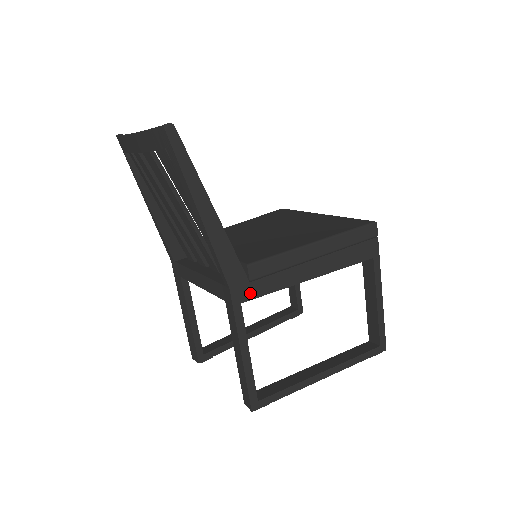
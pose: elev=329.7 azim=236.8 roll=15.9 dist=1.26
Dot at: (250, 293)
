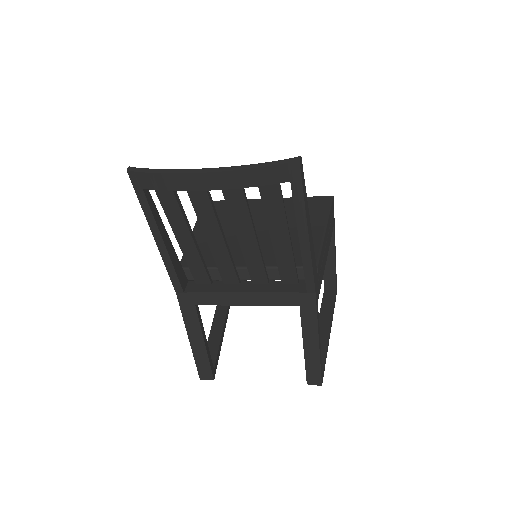
Dot at: (319, 290)
